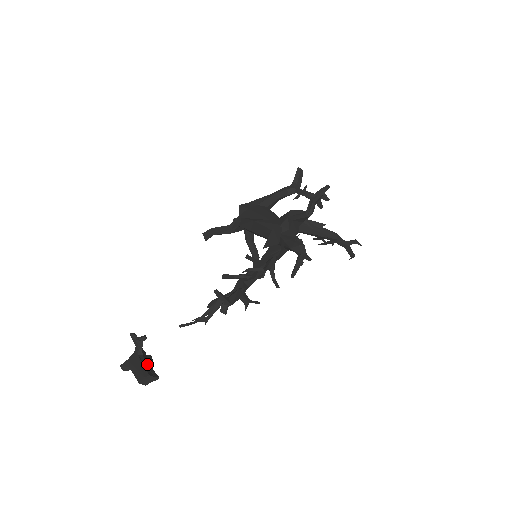
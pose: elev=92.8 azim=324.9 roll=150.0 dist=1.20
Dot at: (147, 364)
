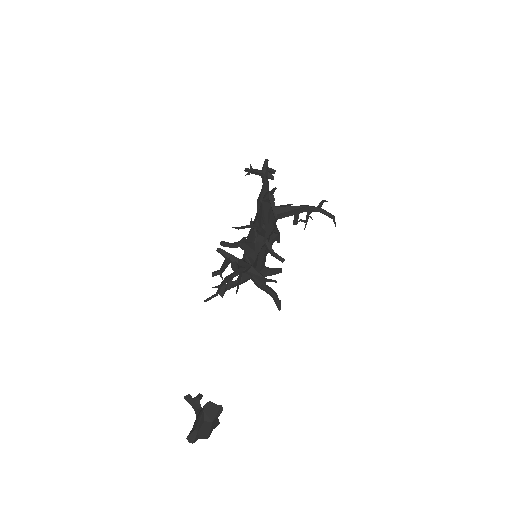
Dot at: occluded
